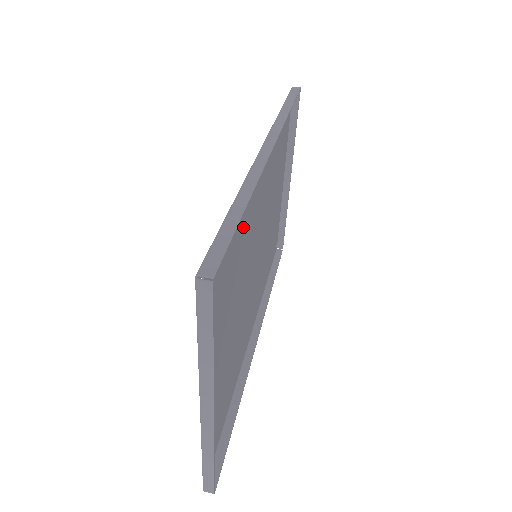
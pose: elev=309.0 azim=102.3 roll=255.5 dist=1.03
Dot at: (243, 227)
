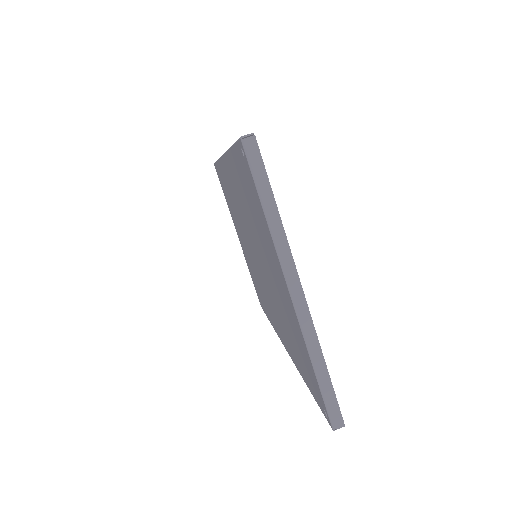
Dot at: occluded
